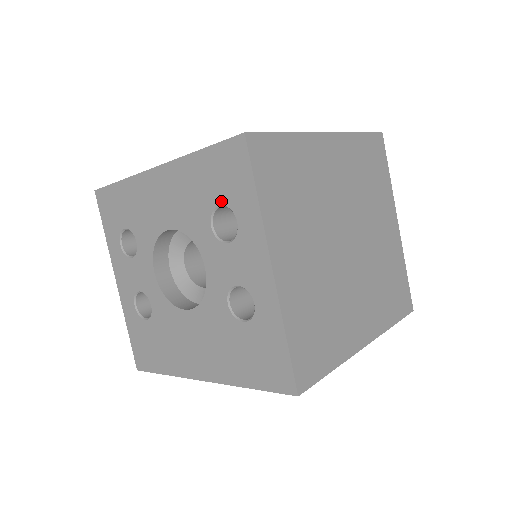
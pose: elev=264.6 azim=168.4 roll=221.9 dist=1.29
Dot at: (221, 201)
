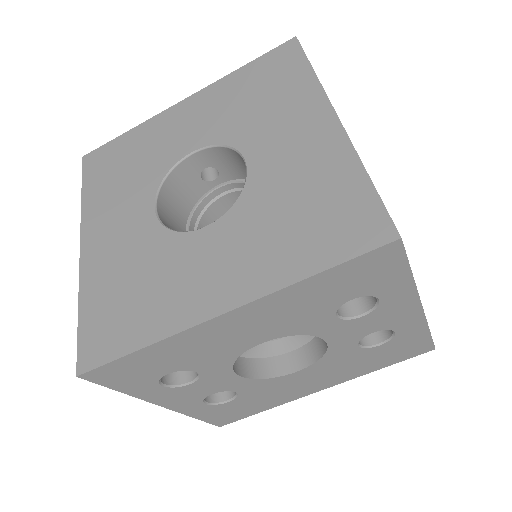
Dot at: (355, 296)
